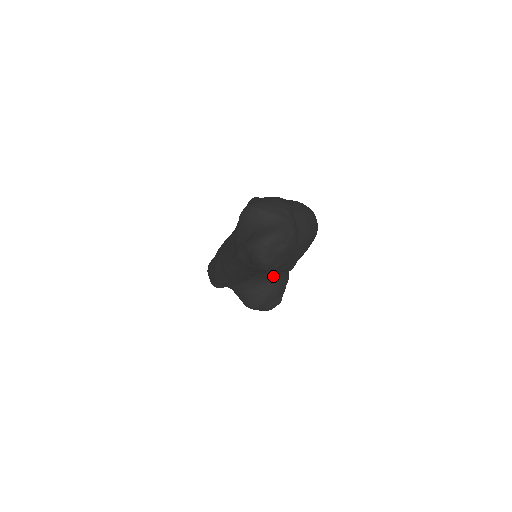
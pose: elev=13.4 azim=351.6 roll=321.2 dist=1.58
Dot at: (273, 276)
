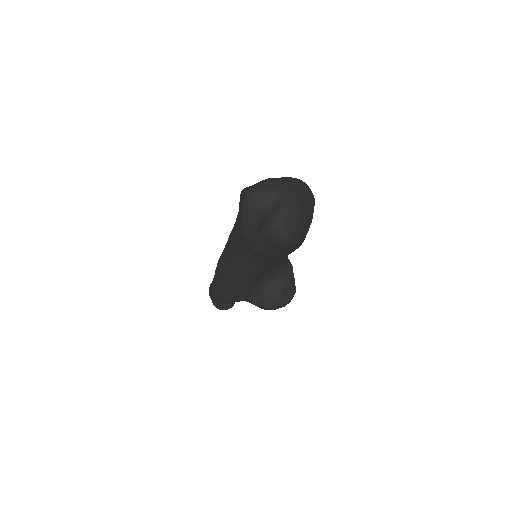
Dot at: (280, 267)
